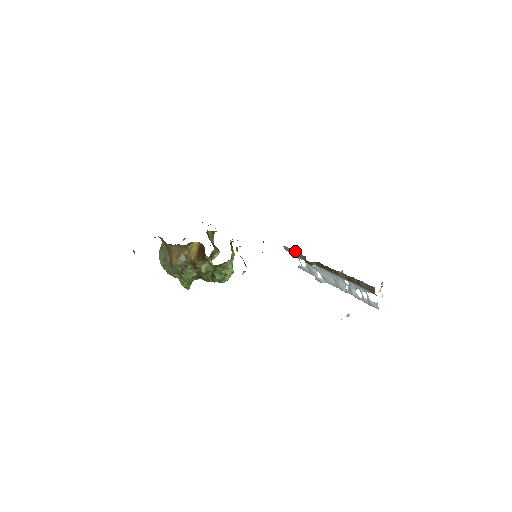
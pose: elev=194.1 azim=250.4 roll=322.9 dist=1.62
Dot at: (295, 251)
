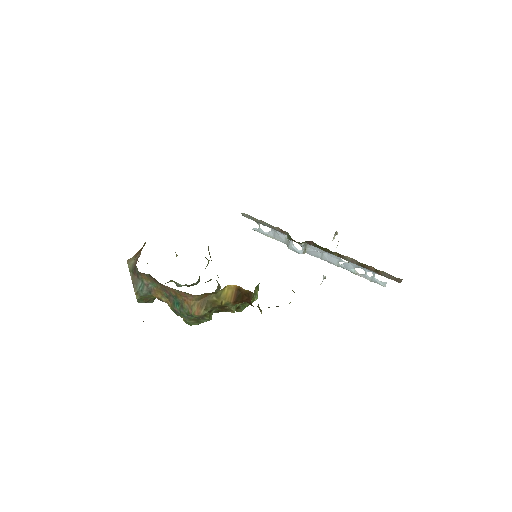
Dot at: (266, 223)
